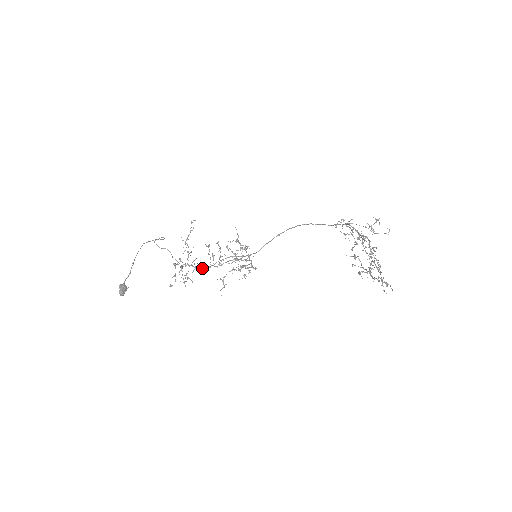
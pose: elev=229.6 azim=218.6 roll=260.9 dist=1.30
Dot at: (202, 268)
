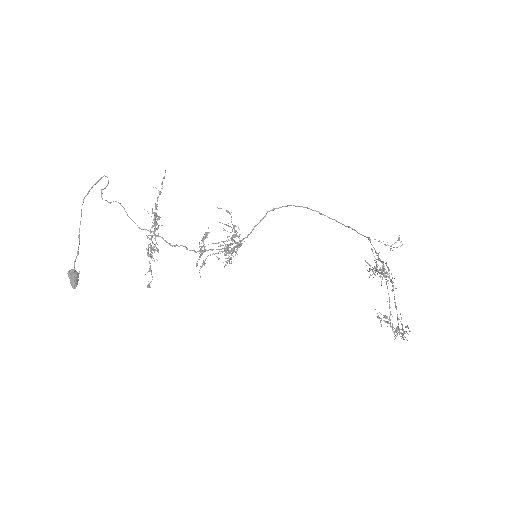
Dot at: (177, 245)
